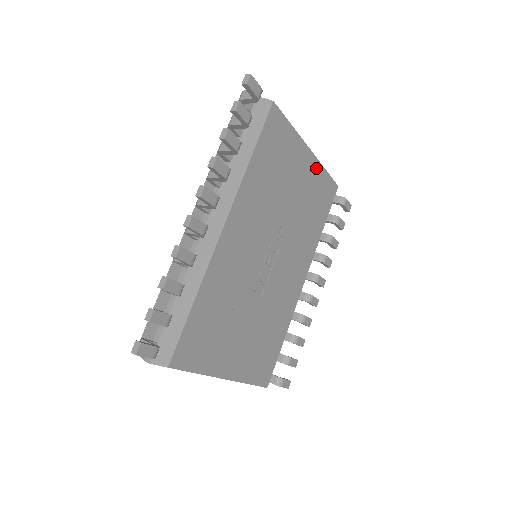
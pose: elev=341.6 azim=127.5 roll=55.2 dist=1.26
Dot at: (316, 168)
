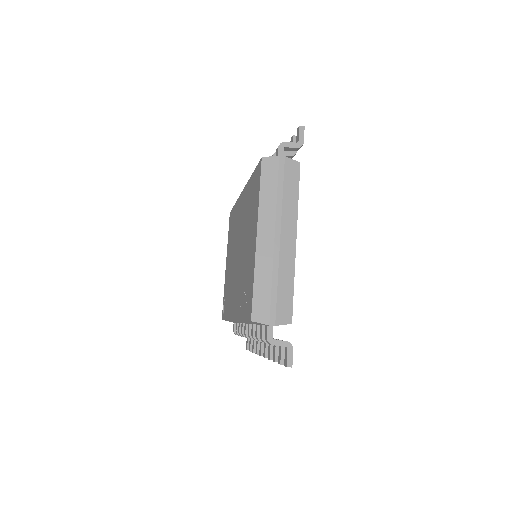
Dot at: occluded
